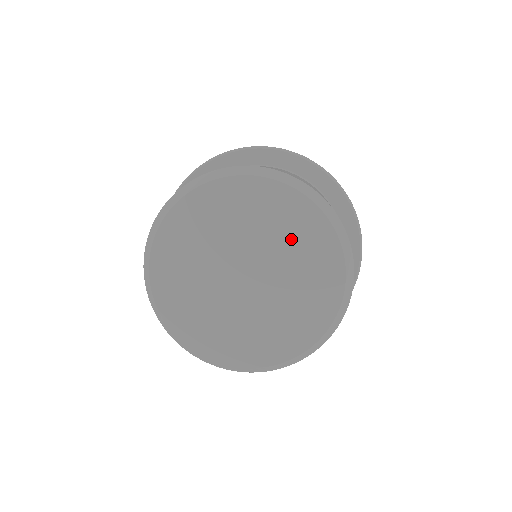
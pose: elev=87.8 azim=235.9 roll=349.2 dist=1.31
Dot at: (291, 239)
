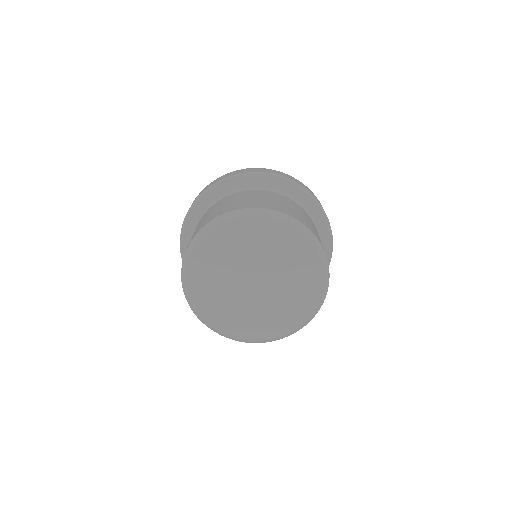
Dot at: (262, 244)
